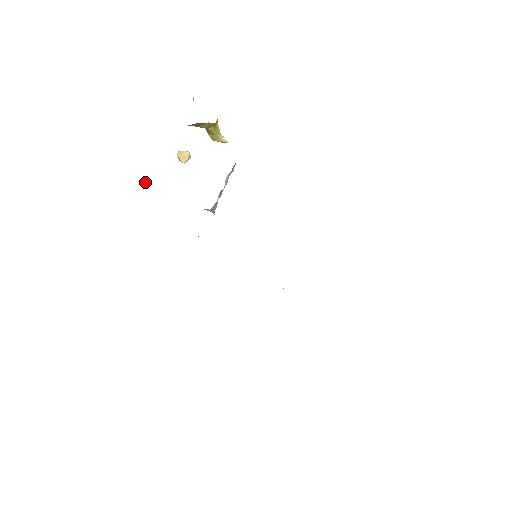
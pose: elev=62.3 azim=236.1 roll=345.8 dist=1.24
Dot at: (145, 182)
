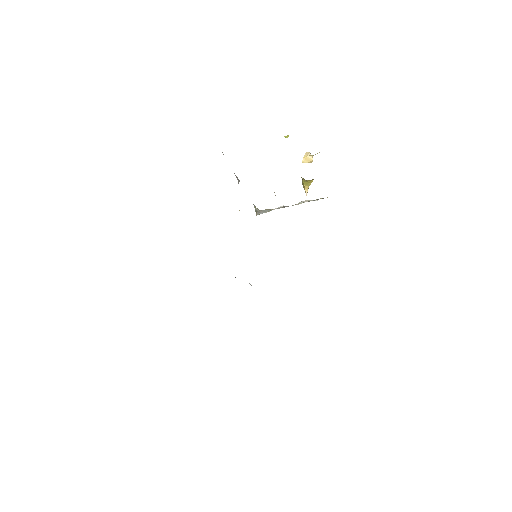
Dot at: (287, 137)
